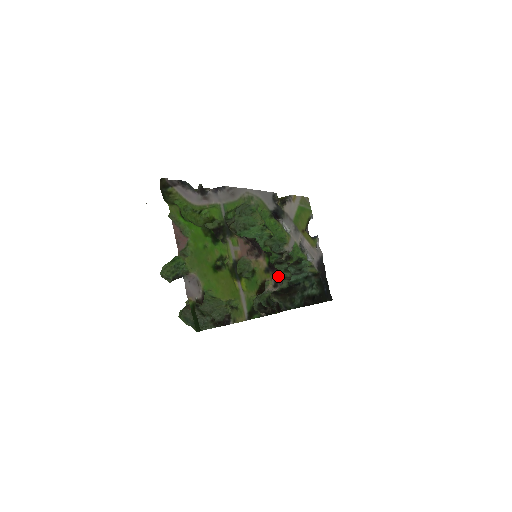
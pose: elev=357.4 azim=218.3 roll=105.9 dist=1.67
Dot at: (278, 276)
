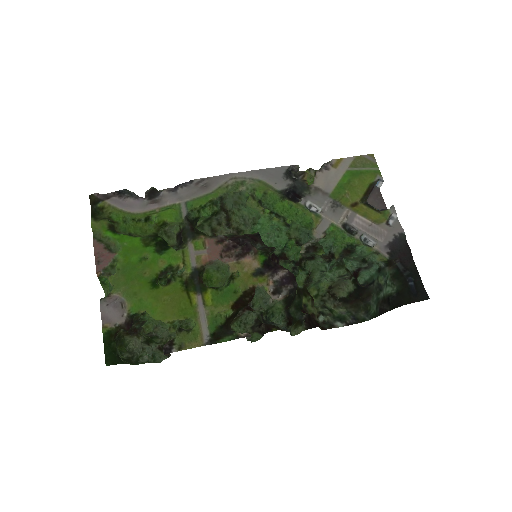
Dot at: (284, 277)
